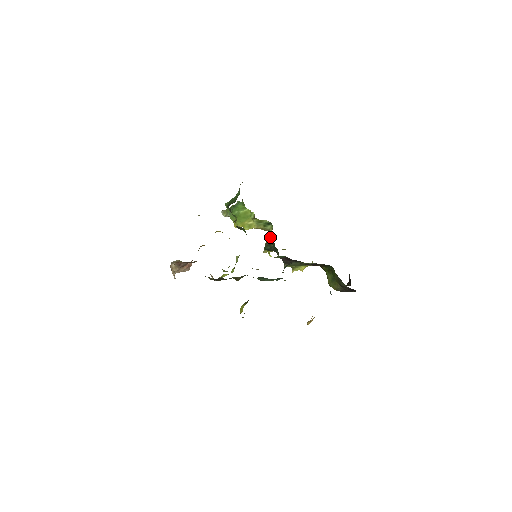
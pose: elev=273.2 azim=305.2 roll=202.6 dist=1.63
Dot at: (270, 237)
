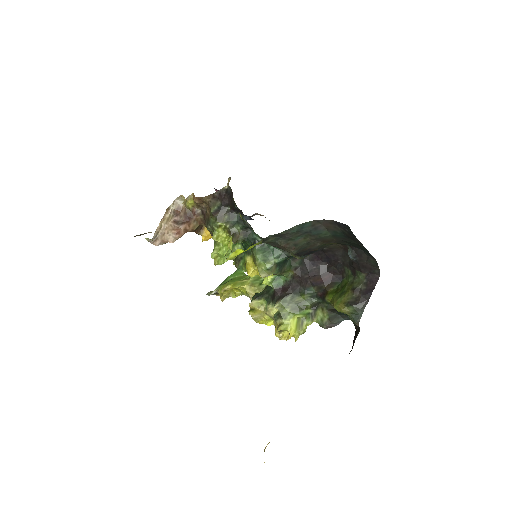
Dot at: occluded
